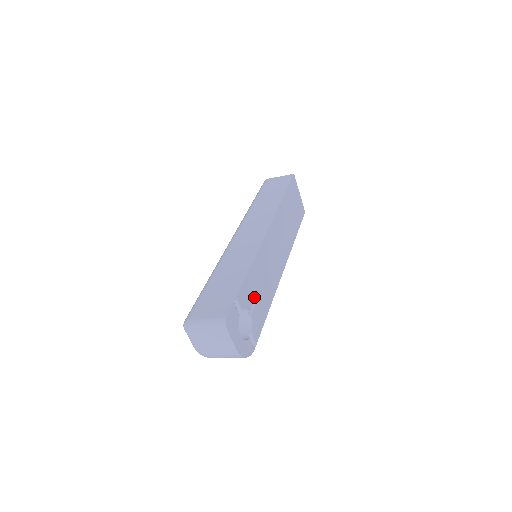
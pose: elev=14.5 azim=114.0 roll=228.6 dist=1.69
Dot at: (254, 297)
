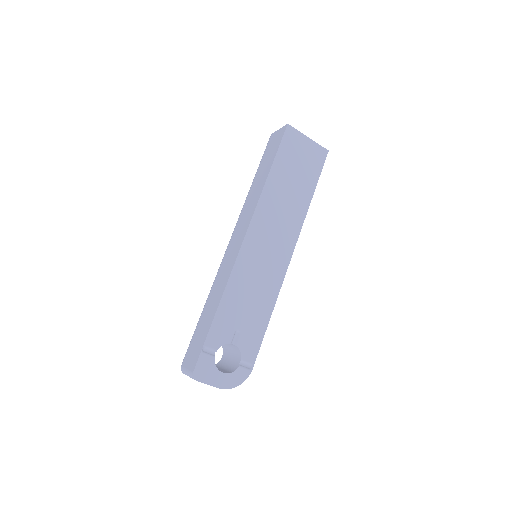
Dot at: (237, 324)
